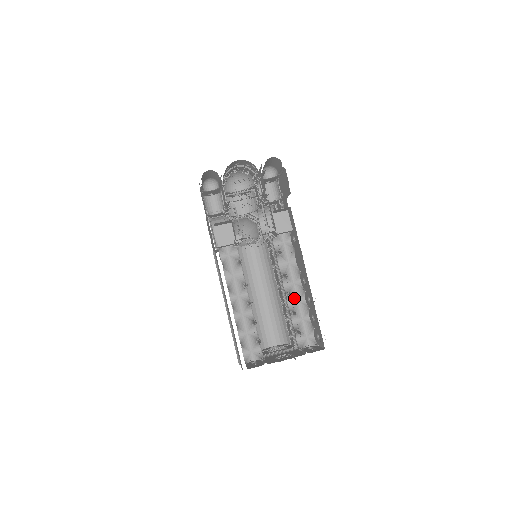
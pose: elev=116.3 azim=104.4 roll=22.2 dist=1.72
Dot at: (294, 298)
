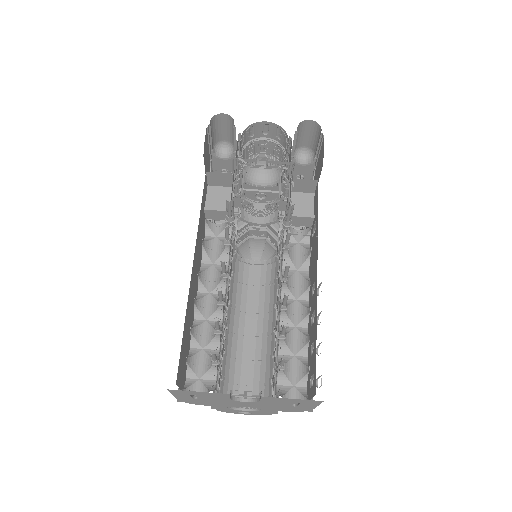
Dot at: (291, 320)
